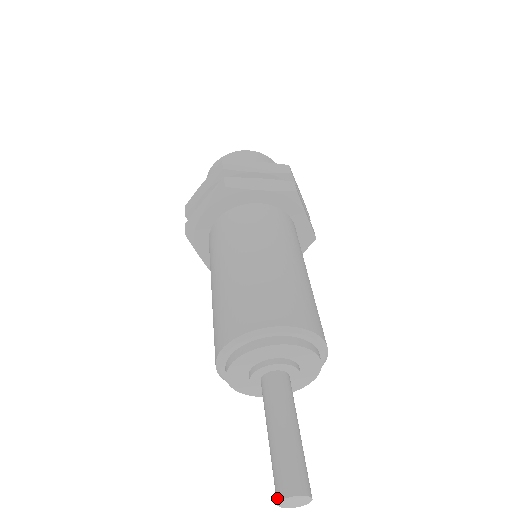
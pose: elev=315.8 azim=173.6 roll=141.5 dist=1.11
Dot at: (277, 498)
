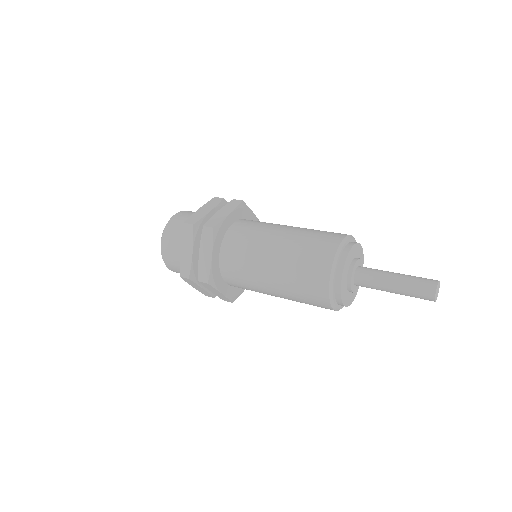
Dot at: (433, 296)
